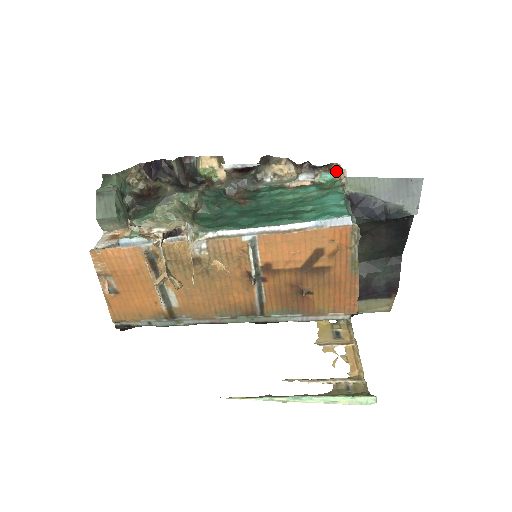
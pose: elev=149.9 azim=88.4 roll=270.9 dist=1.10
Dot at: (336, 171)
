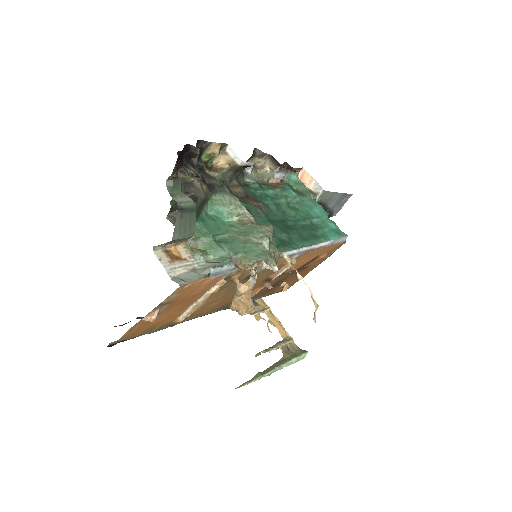
Dot at: (298, 173)
